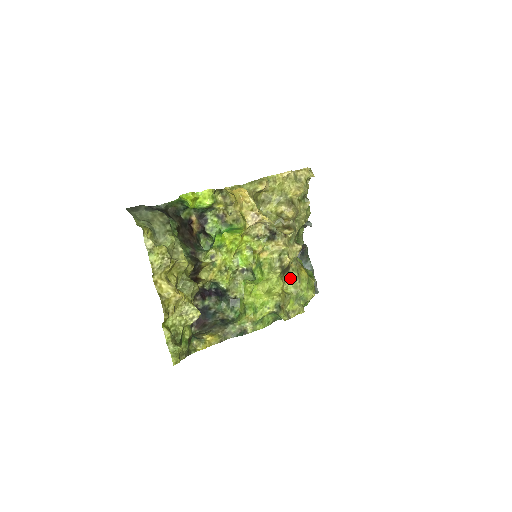
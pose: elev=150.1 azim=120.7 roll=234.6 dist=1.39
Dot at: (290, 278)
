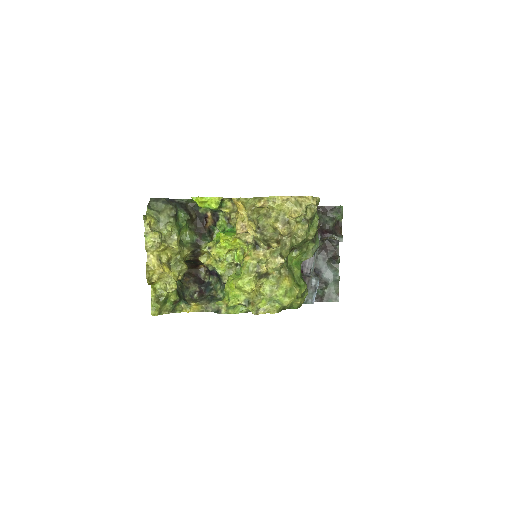
Dot at: (269, 283)
